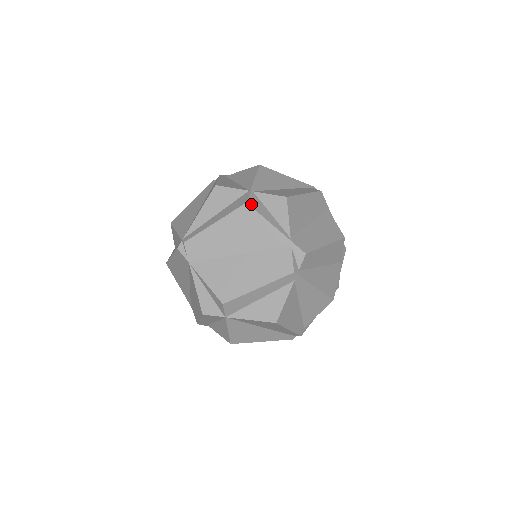
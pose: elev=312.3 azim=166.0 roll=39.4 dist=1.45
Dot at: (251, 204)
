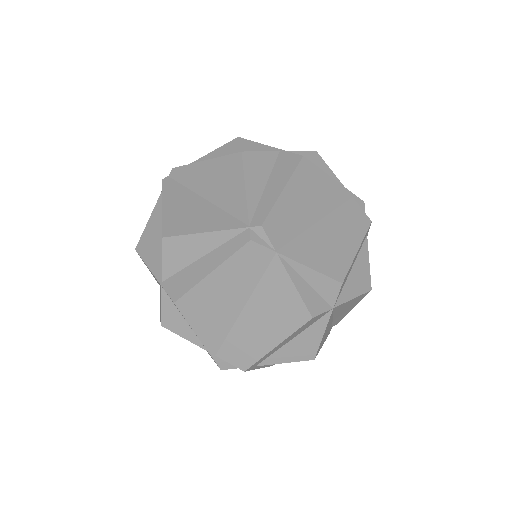
Dot at: (305, 158)
